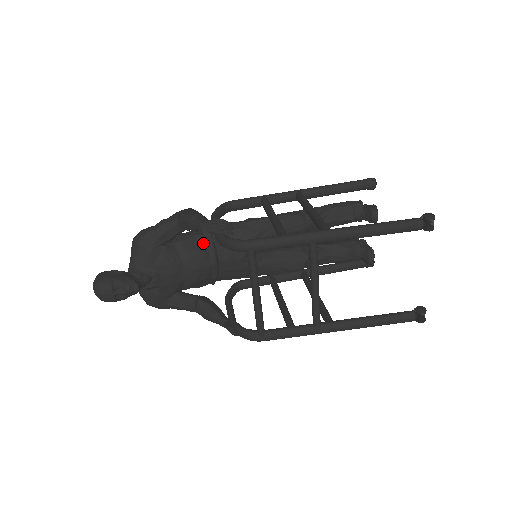
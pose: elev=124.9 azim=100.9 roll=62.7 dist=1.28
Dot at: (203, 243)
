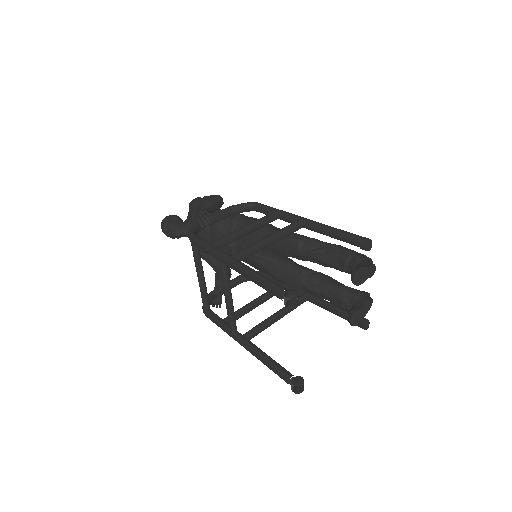
Dot at: (227, 226)
